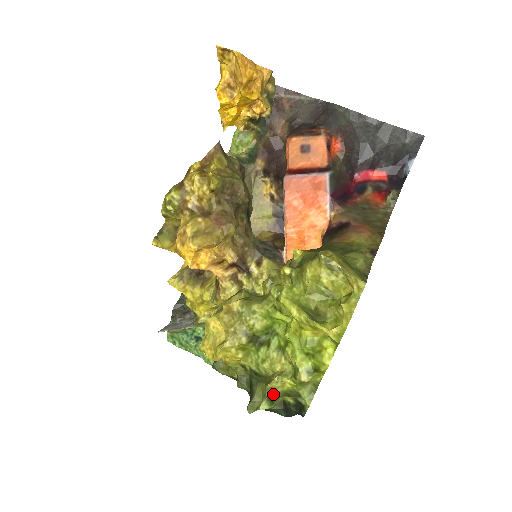
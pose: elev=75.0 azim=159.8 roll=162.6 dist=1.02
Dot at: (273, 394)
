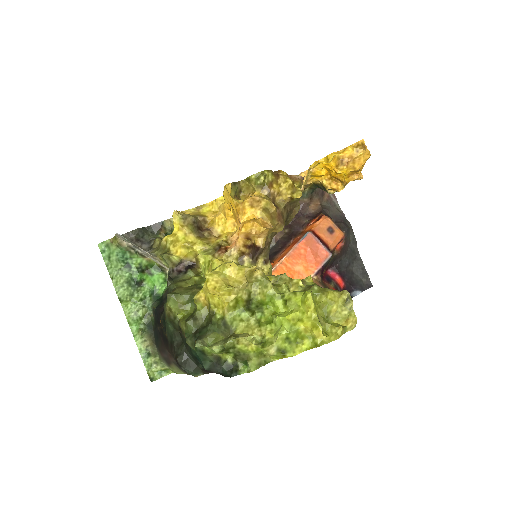
Dot at: (231, 346)
